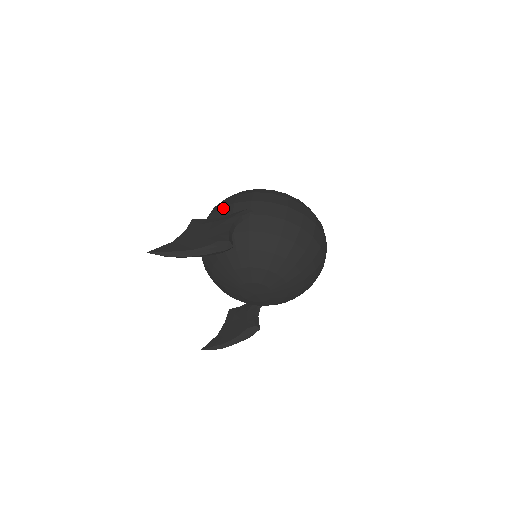
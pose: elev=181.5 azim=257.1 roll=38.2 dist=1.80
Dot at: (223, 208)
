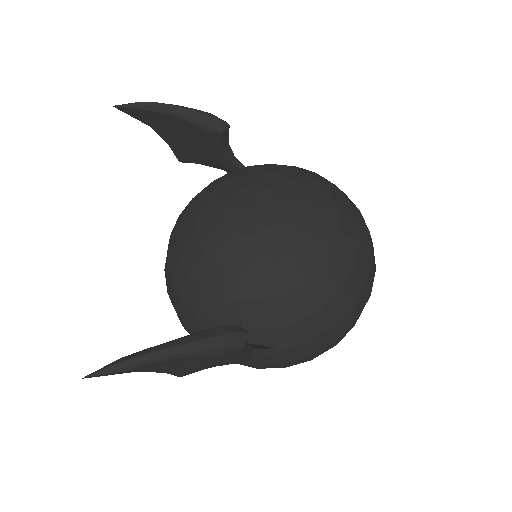
Dot at: occluded
